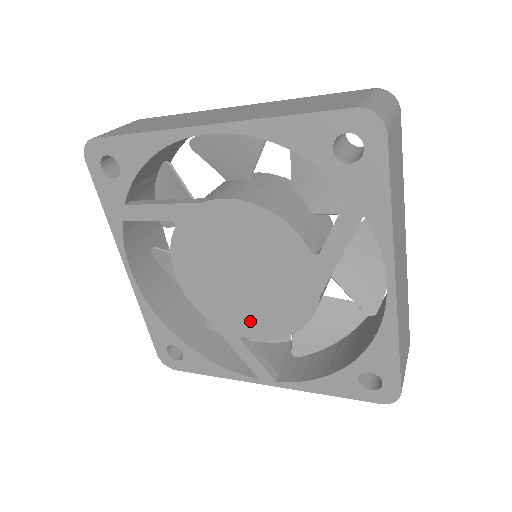
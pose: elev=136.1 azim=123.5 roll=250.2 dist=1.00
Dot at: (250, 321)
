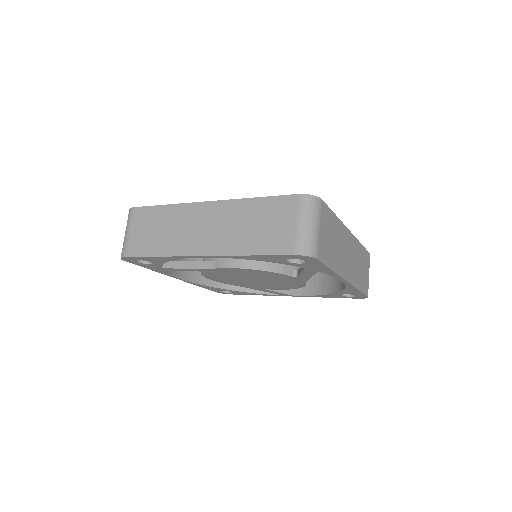
Dot at: (268, 287)
